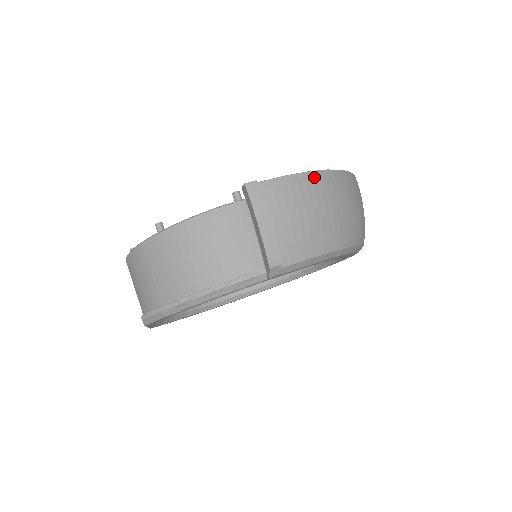
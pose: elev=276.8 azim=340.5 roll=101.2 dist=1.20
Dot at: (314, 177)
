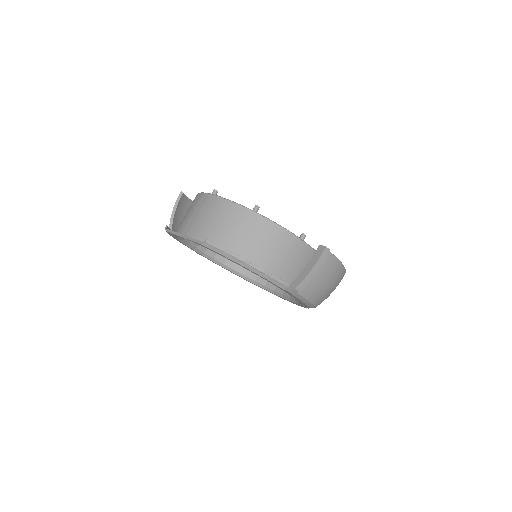
Dot at: (341, 268)
